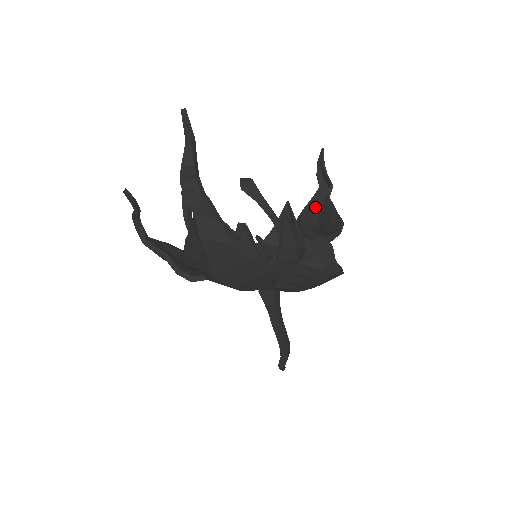
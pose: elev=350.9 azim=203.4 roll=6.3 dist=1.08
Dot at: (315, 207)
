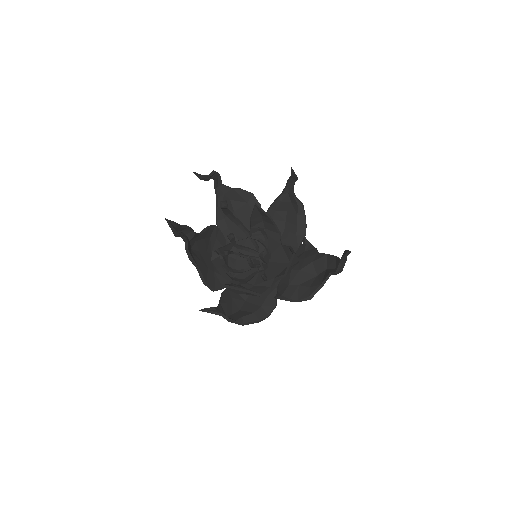
Dot at: (330, 264)
